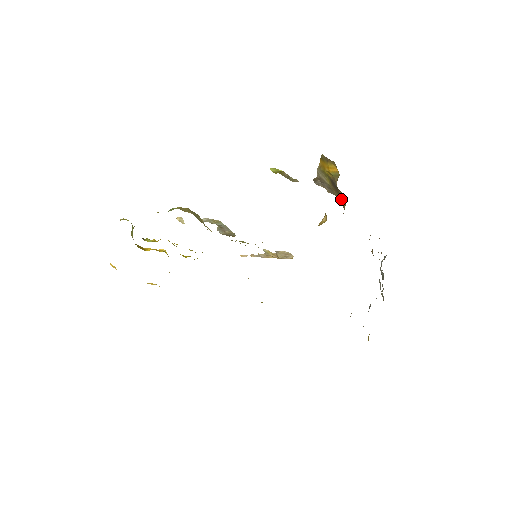
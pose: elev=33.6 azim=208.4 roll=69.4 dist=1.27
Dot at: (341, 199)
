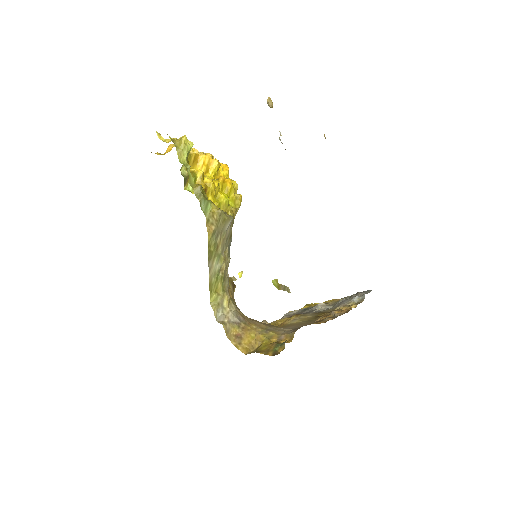
Dot at: (294, 333)
